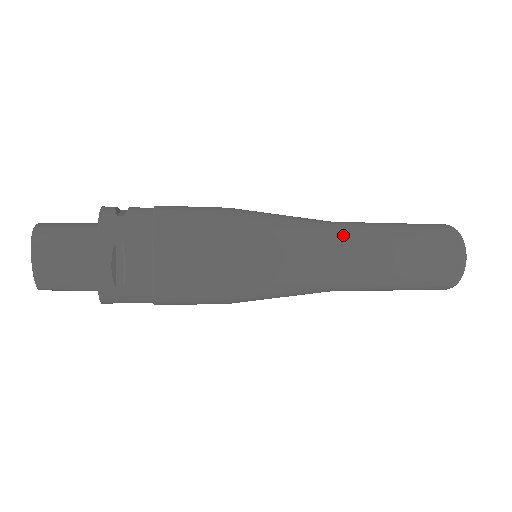
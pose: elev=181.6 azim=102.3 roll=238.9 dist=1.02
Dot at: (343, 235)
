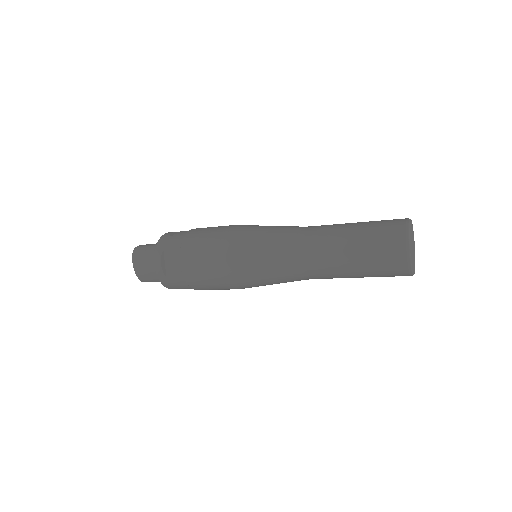
Dot at: (302, 235)
